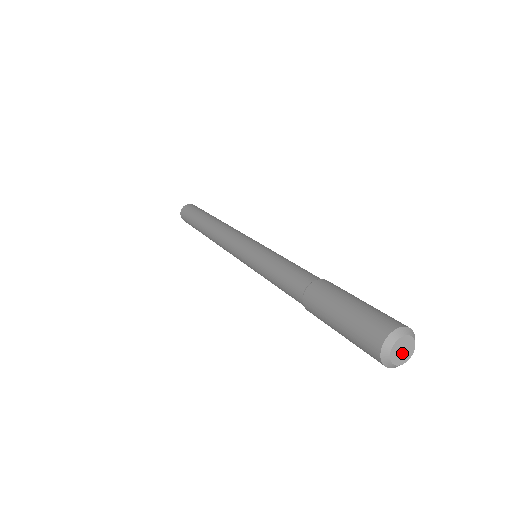
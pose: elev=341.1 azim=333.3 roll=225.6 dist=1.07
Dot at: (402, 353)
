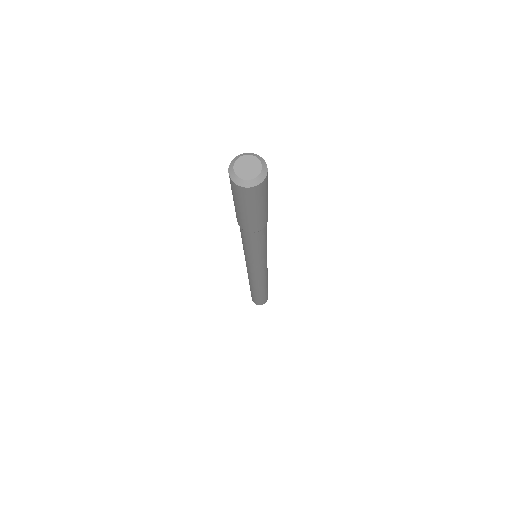
Dot at: (247, 169)
